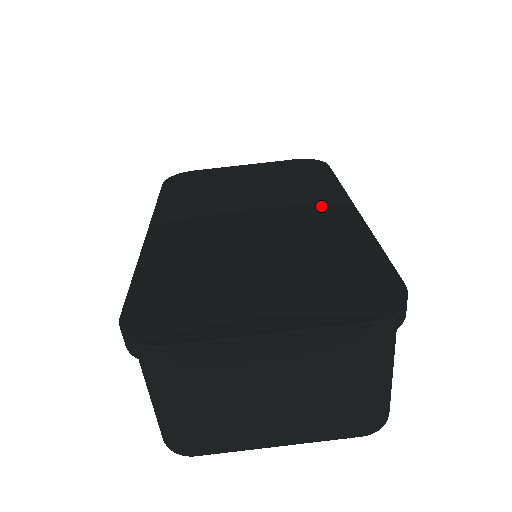
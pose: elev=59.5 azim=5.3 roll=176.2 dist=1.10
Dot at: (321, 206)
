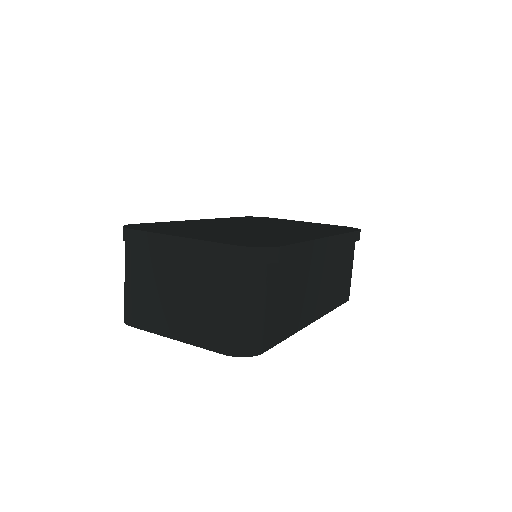
Dot at: (310, 232)
